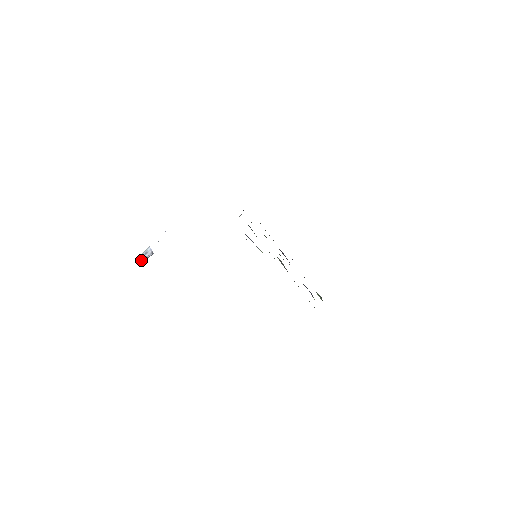
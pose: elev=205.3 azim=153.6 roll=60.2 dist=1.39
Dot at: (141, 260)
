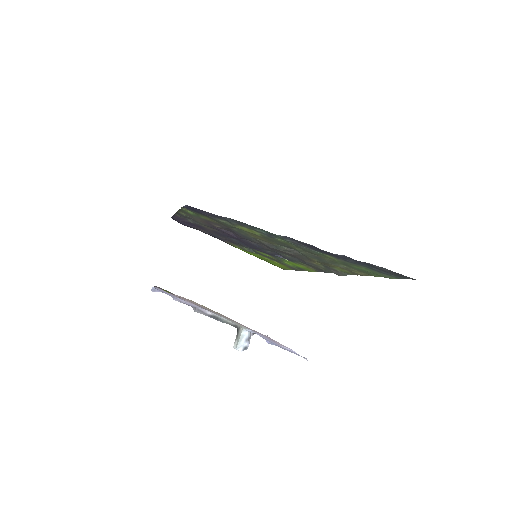
Dot at: occluded
